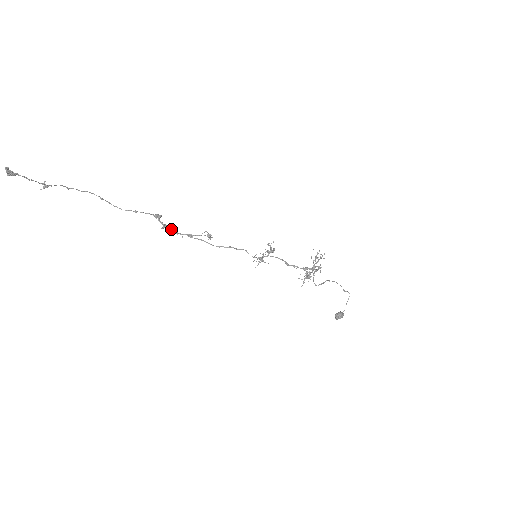
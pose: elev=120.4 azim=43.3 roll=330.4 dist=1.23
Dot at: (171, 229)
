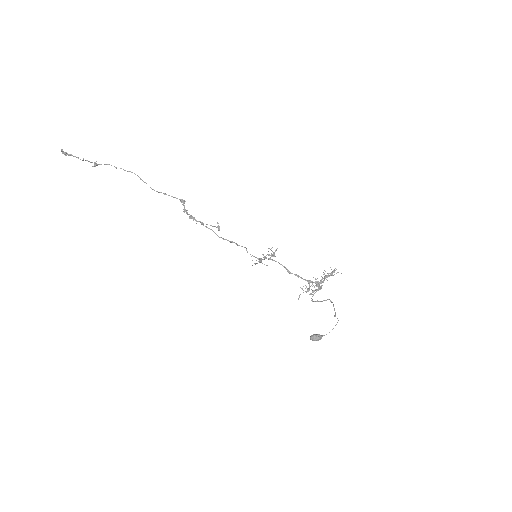
Dot at: occluded
